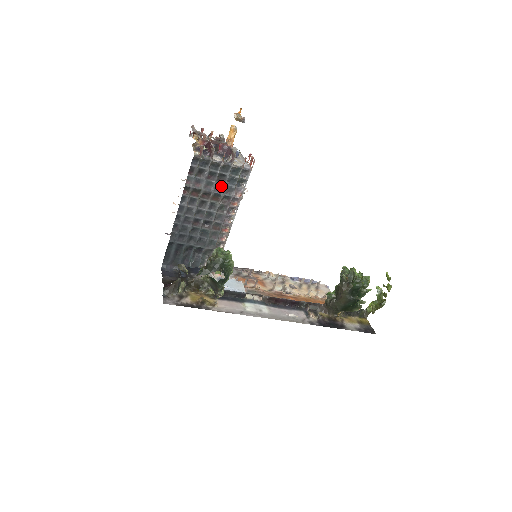
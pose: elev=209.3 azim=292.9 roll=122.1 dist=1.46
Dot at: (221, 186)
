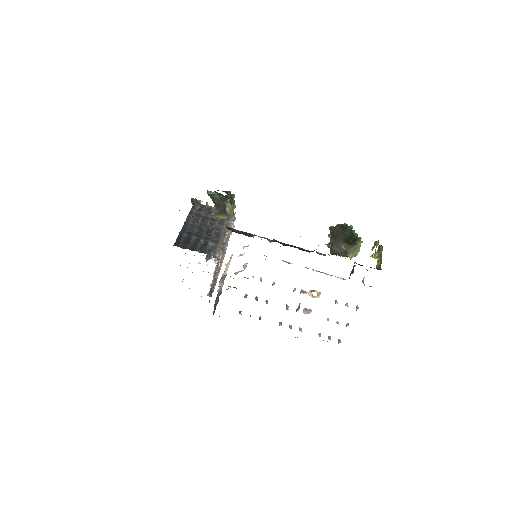
Dot at: occluded
